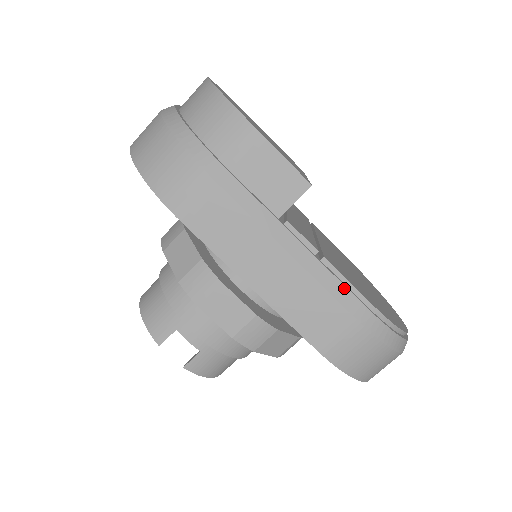
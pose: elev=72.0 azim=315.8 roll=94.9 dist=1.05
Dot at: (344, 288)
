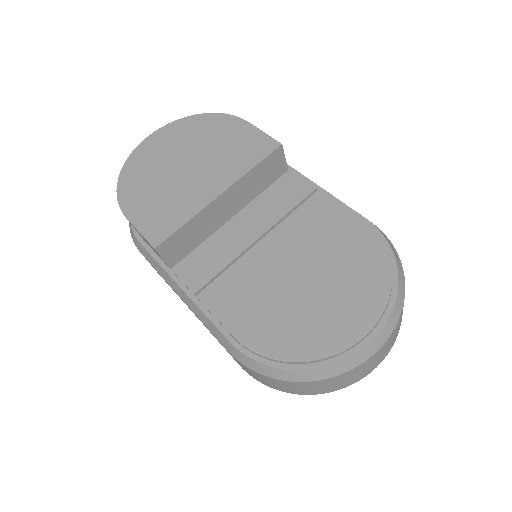
Dot at: (214, 326)
